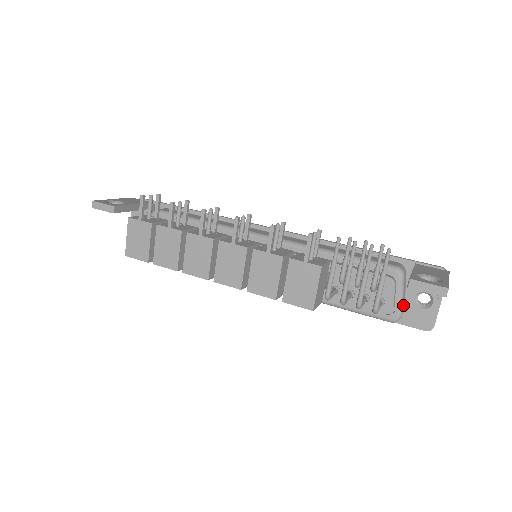
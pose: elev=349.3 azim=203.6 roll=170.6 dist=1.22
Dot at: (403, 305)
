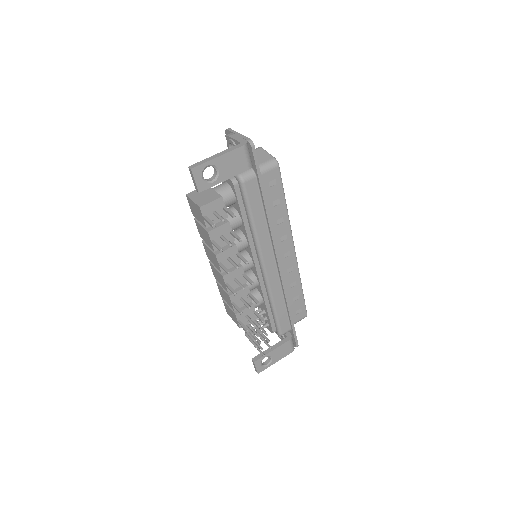
Dot at: occluded
